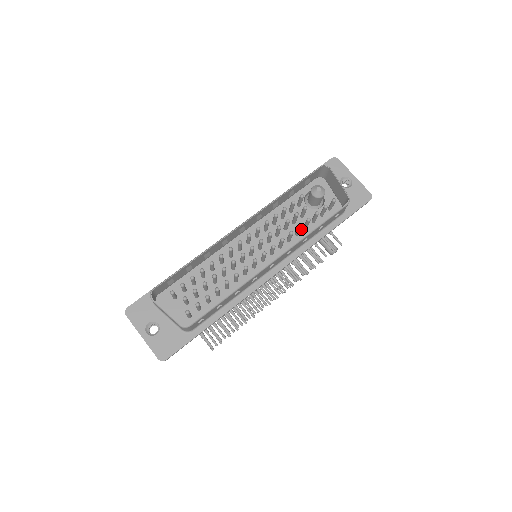
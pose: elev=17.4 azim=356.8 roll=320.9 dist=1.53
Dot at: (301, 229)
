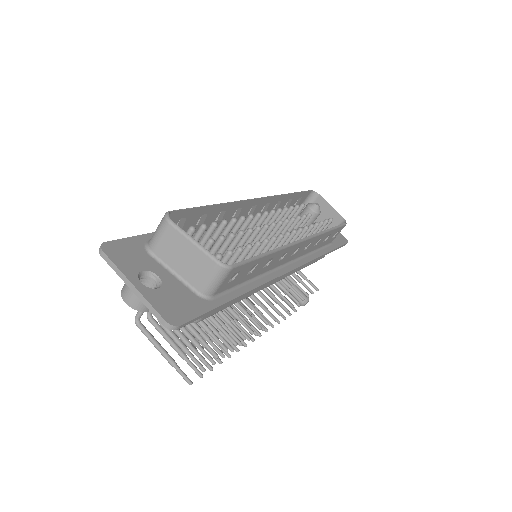
Dot at: occluded
